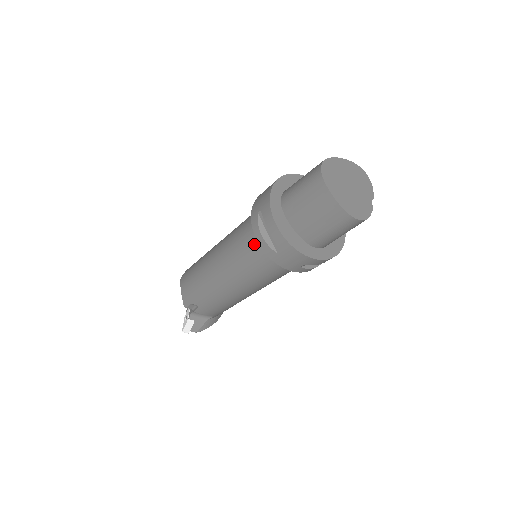
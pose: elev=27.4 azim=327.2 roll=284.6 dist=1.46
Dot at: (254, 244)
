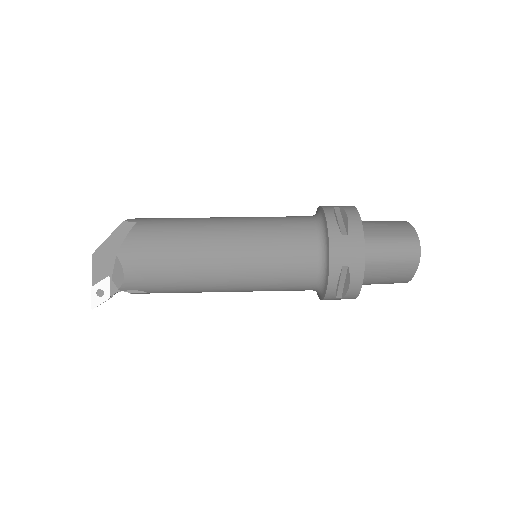
Dot at: (308, 280)
